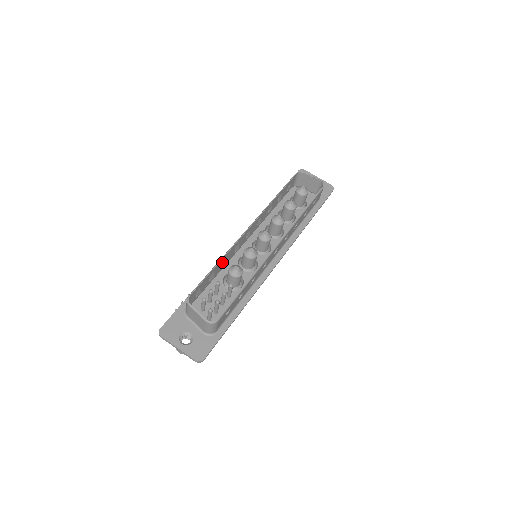
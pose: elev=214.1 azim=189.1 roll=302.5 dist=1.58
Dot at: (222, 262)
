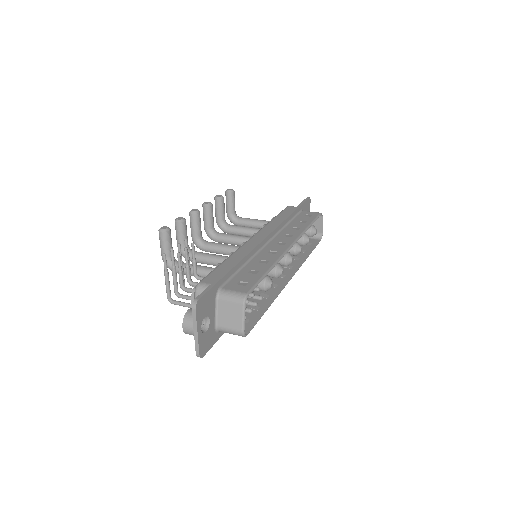
Dot at: (265, 265)
